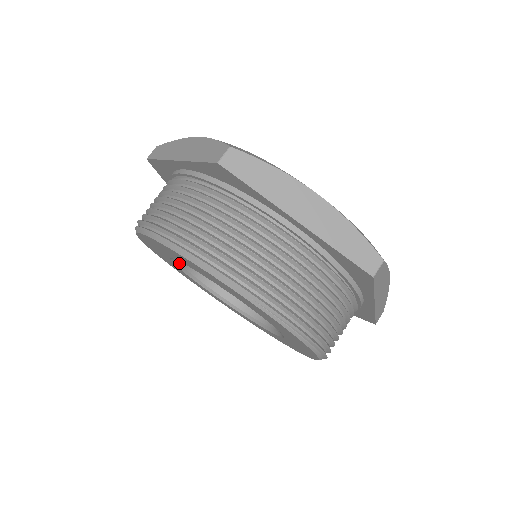
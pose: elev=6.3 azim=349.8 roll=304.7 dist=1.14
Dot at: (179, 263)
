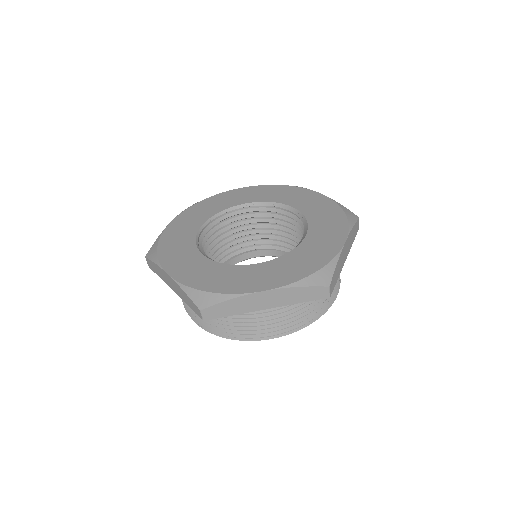
Dot at: occluded
